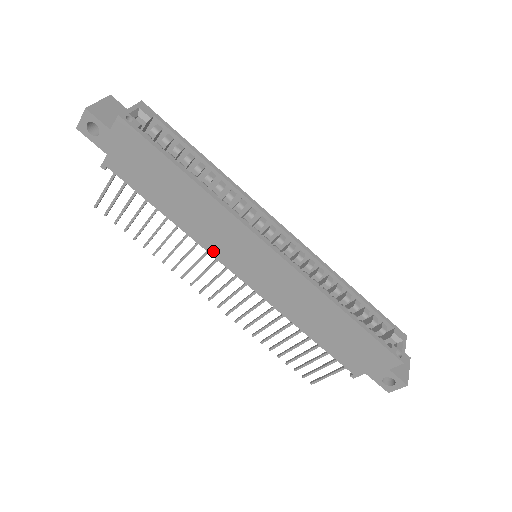
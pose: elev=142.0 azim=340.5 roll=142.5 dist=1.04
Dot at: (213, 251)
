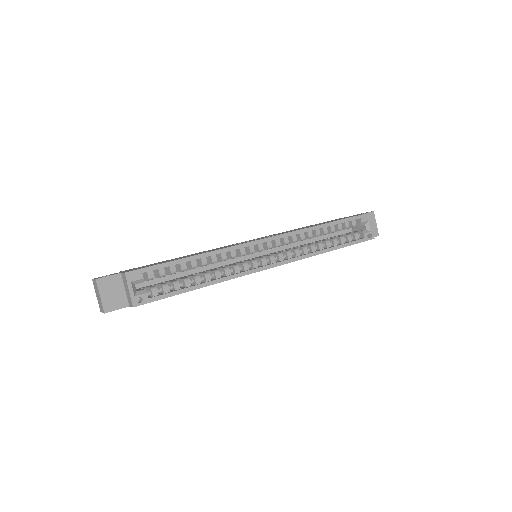
Dot at: occluded
